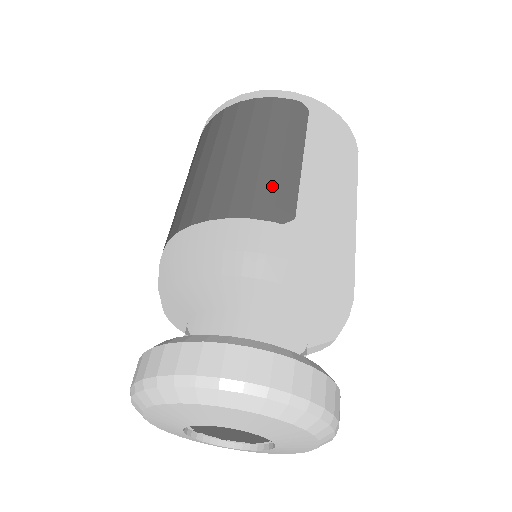
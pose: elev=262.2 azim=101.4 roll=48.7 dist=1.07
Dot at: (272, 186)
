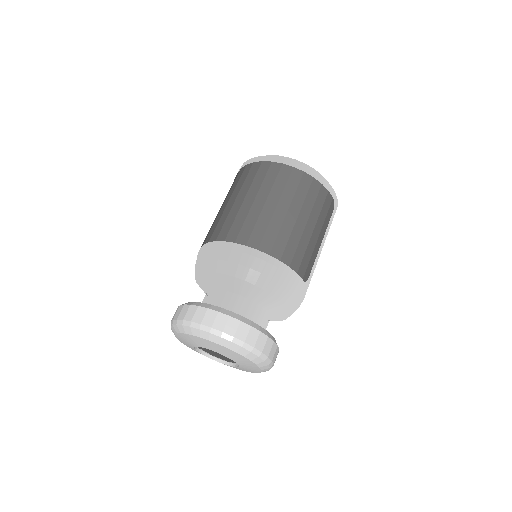
Dot at: (309, 257)
